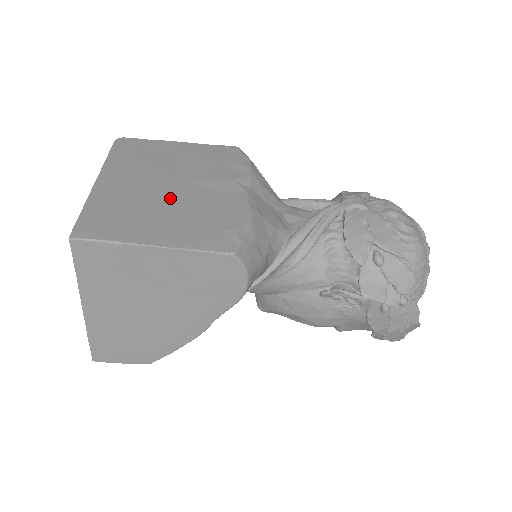
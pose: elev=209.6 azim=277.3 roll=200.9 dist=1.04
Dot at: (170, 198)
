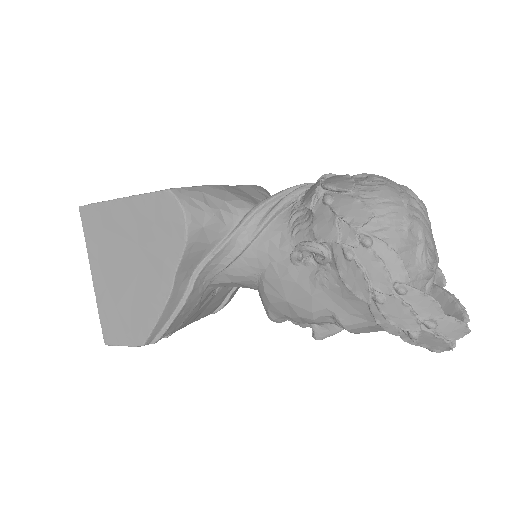
Dot at: occluded
